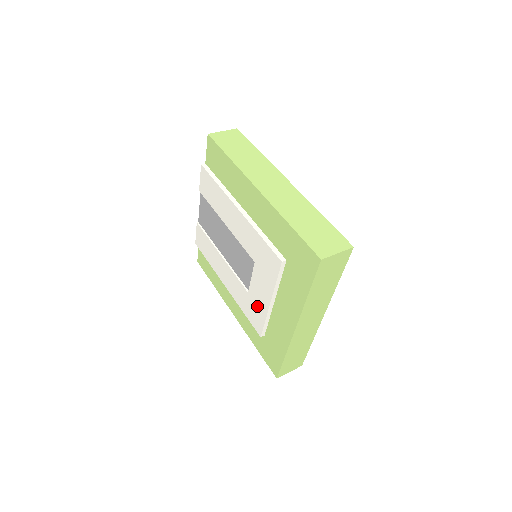
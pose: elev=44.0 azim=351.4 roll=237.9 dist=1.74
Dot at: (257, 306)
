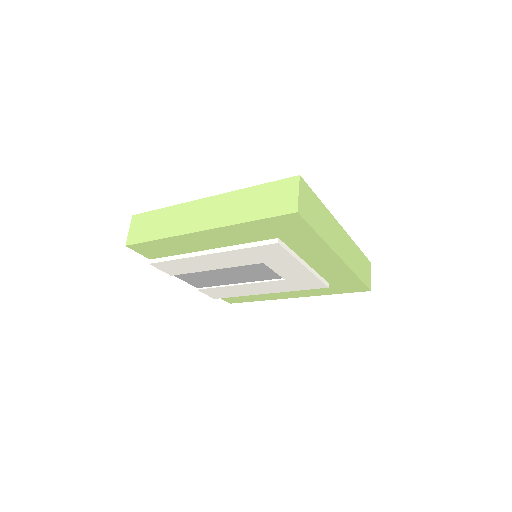
Dot at: (301, 278)
